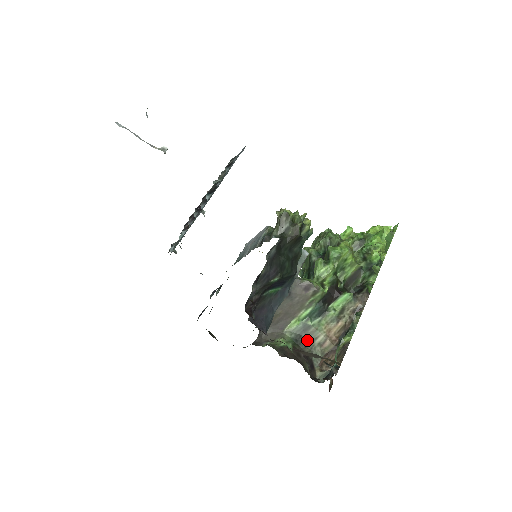
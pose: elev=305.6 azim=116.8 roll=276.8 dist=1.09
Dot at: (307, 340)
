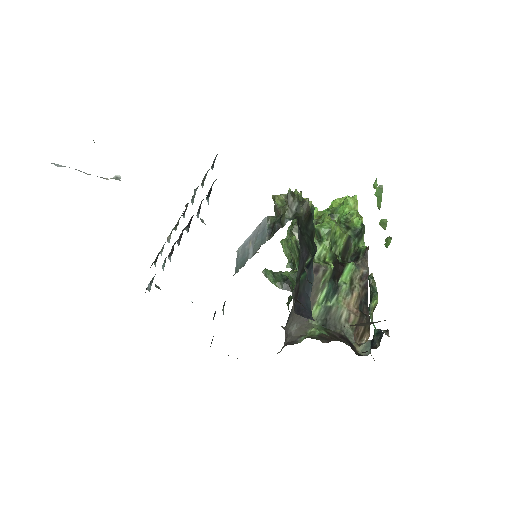
Dot at: (334, 321)
